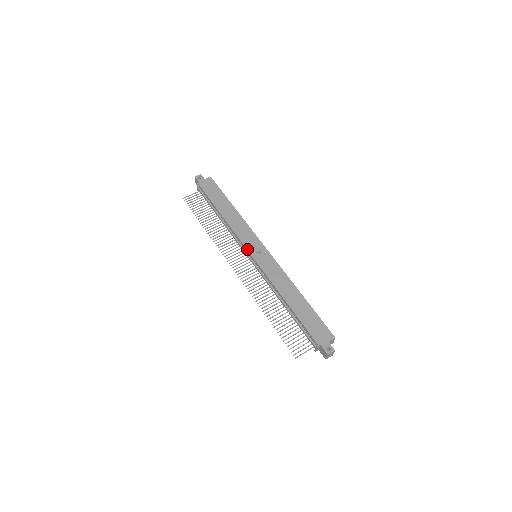
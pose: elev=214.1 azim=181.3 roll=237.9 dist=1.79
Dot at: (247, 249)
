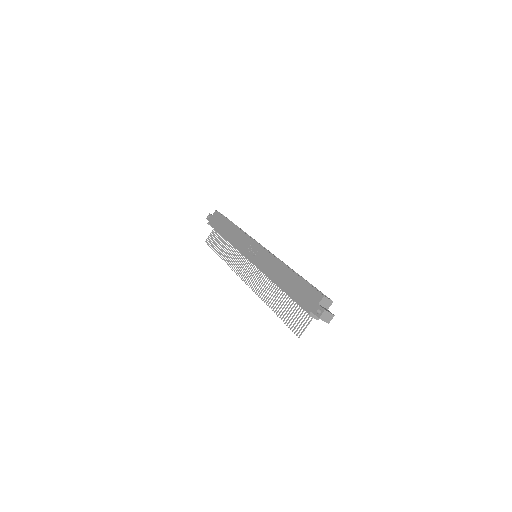
Dot at: occluded
